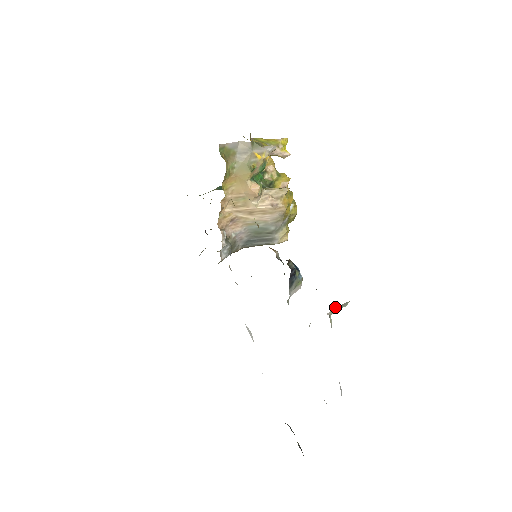
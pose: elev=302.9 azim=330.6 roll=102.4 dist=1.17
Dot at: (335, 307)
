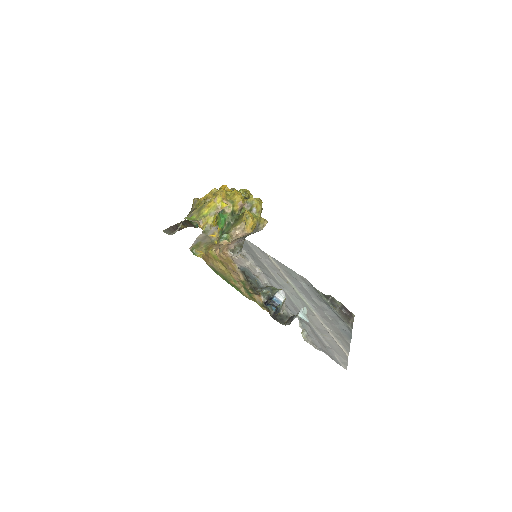
Dot at: (302, 330)
